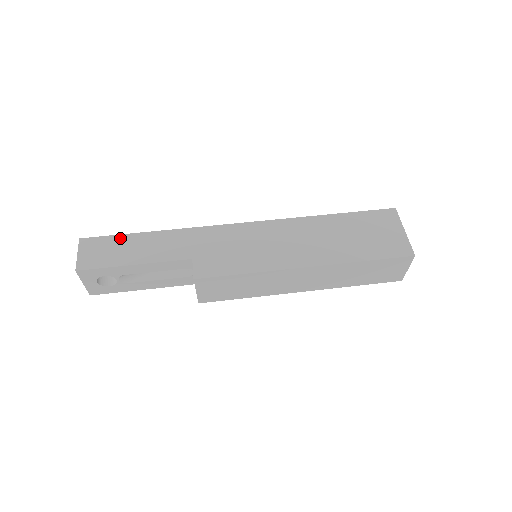
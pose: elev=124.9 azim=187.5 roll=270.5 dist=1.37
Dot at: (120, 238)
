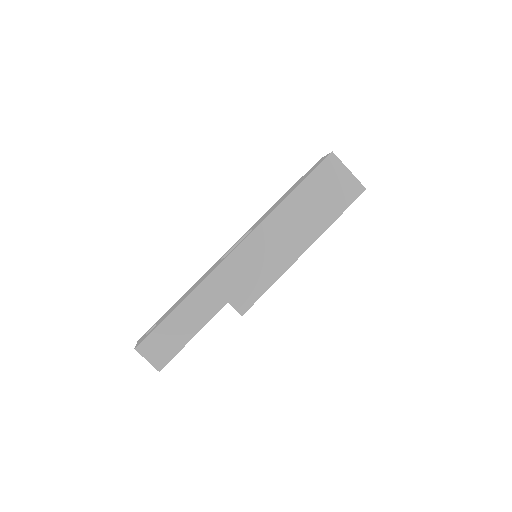
Dot at: (163, 326)
